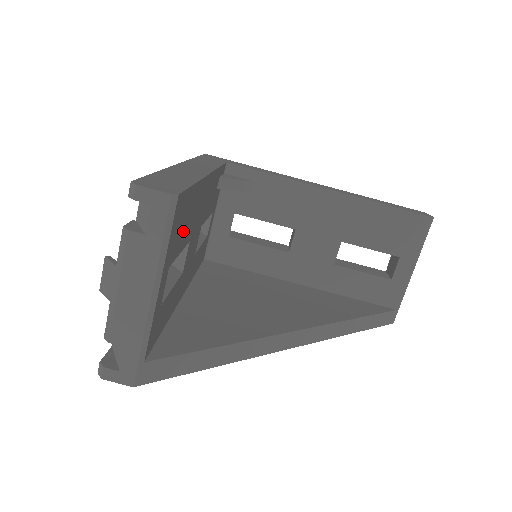
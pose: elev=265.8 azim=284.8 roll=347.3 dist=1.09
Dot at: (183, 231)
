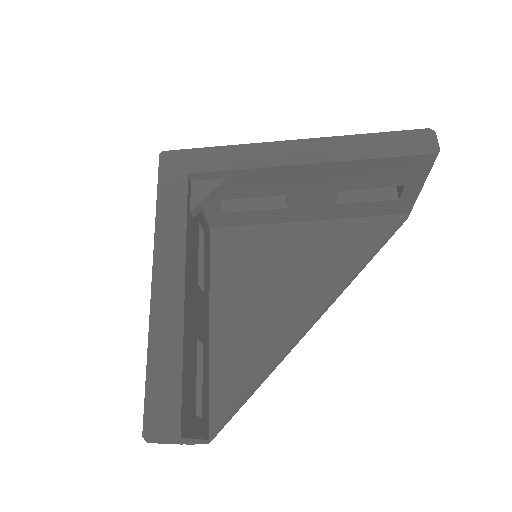
Dot at: (191, 381)
